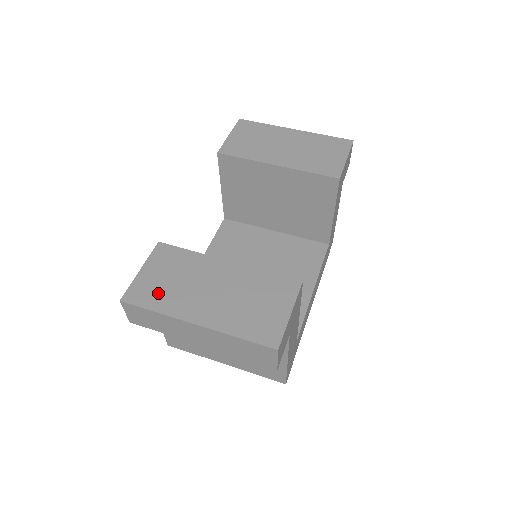
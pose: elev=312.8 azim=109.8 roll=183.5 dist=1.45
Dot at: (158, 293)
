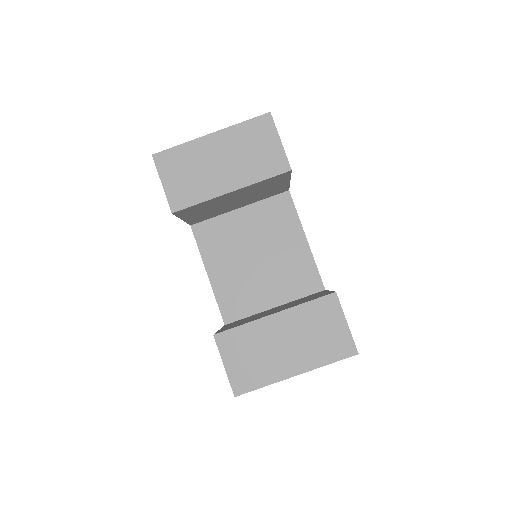
Dot at: (253, 373)
